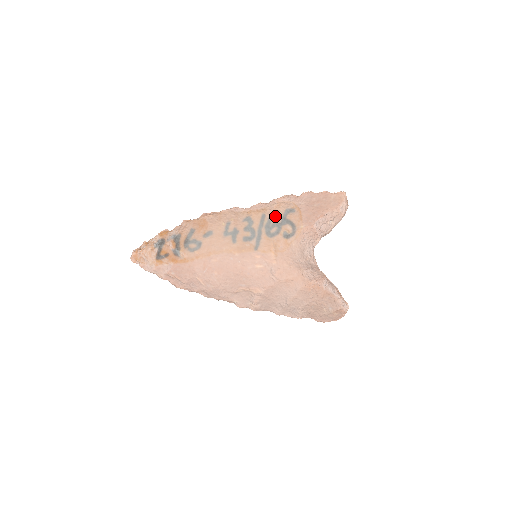
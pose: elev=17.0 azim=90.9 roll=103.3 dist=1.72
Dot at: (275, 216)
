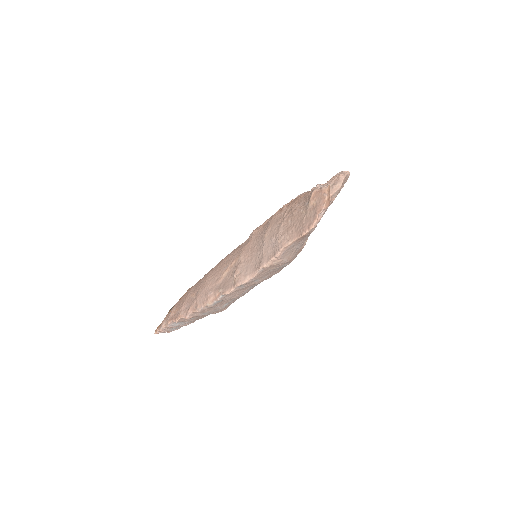
Dot at: occluded
